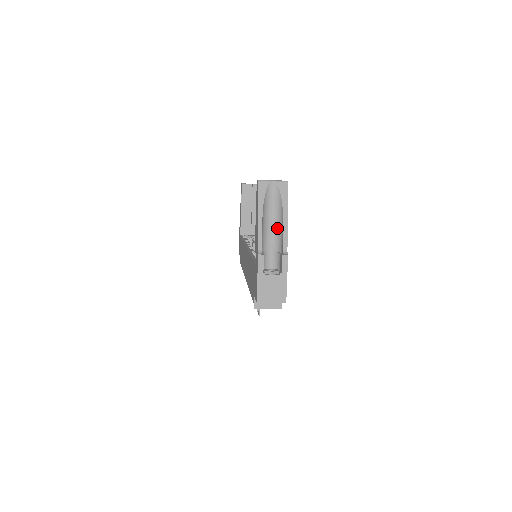
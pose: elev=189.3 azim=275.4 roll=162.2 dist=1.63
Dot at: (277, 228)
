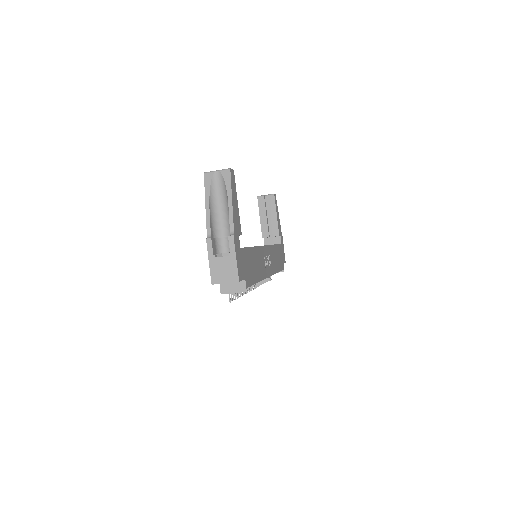
Dot at: (227, 213)
